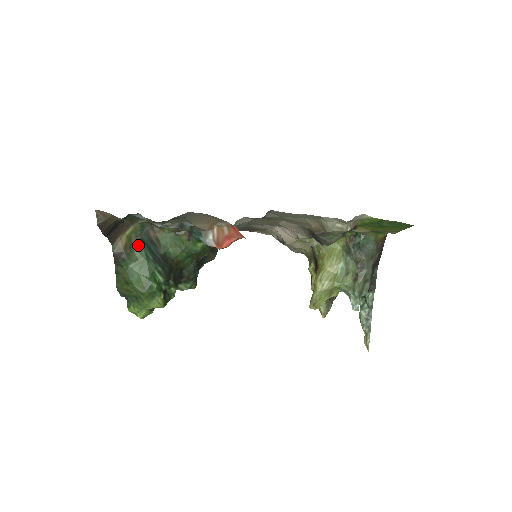
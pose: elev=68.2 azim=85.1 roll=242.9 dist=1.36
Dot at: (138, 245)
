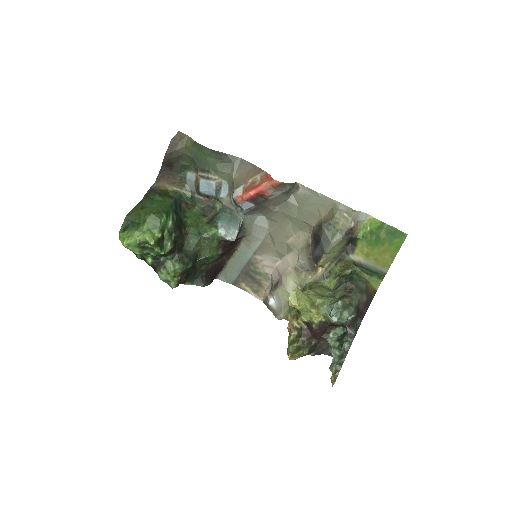
Dot at: (171, 198)
